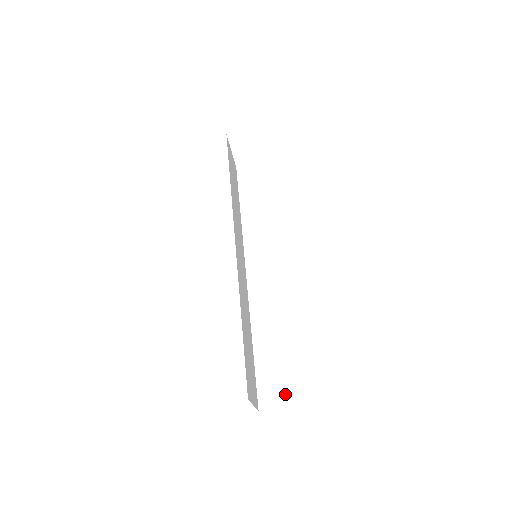
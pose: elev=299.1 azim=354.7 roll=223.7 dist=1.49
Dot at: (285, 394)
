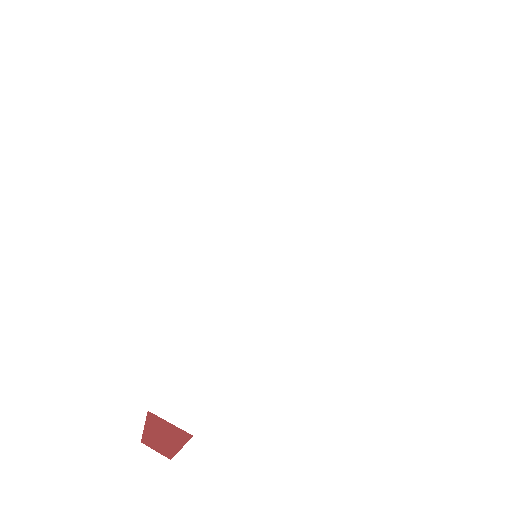
Dot at: (185, 415)
